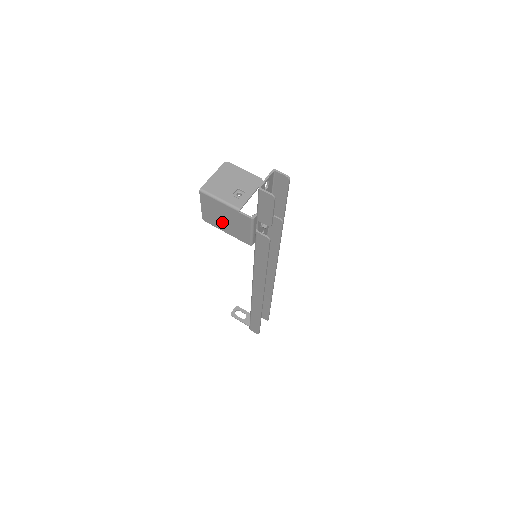
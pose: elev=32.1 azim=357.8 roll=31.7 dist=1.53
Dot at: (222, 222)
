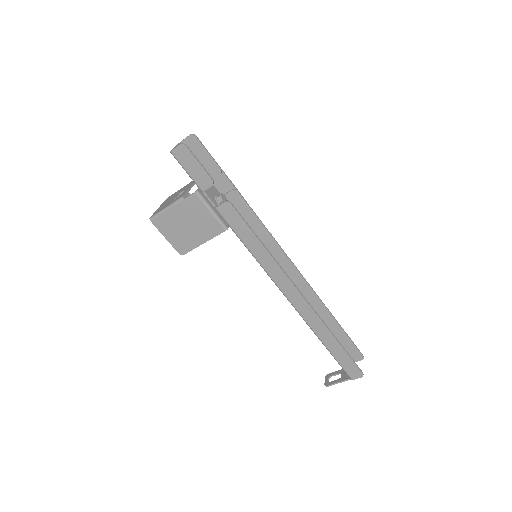
Dot at: (190, 234)
